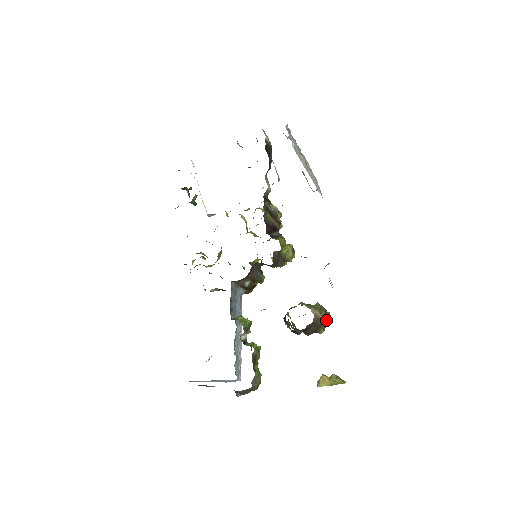
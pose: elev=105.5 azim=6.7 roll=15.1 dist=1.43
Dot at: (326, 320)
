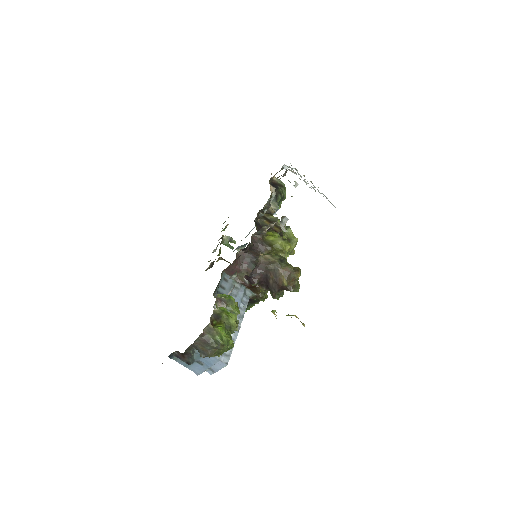
Dot at: (284, 266)
